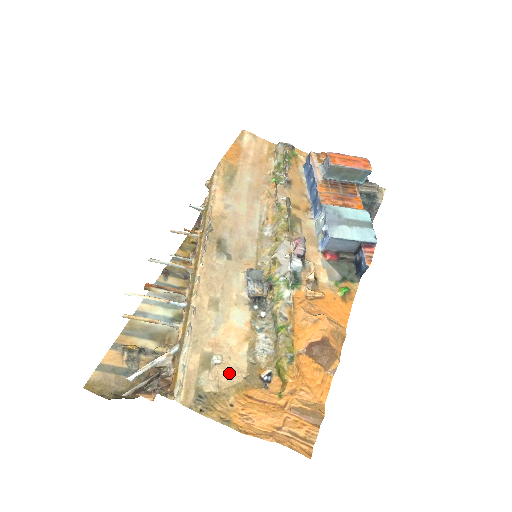
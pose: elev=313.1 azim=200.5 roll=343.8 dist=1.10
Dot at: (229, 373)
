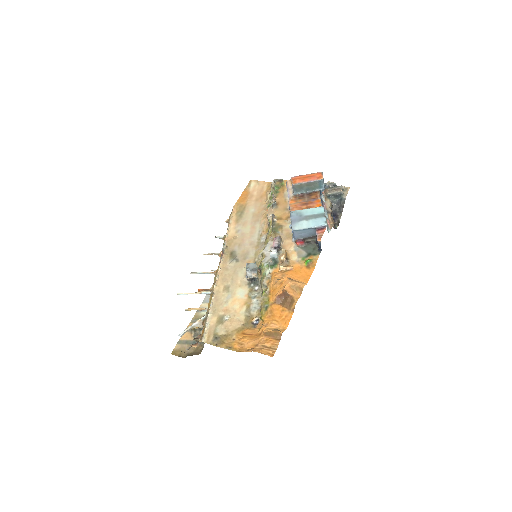
Dot at: (233, 323)
